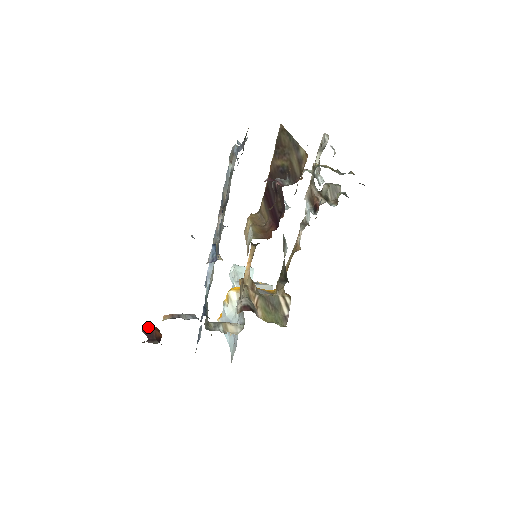
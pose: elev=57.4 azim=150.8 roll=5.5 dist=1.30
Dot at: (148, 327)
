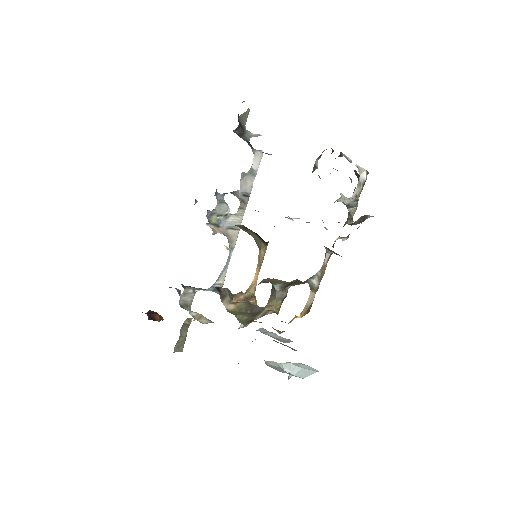
Dot at: occluded
